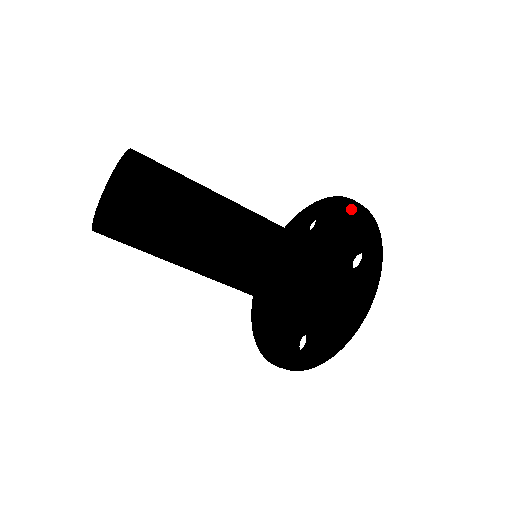
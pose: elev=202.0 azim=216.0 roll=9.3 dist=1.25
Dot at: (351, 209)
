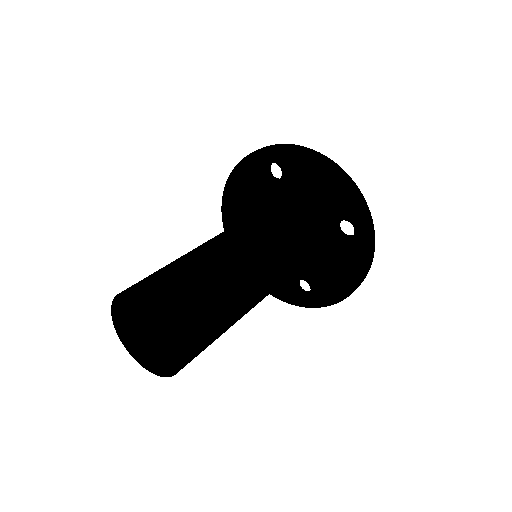
Dot at: (328, 173)
